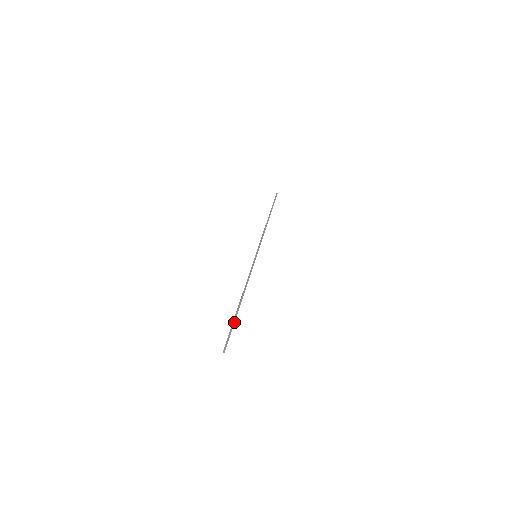
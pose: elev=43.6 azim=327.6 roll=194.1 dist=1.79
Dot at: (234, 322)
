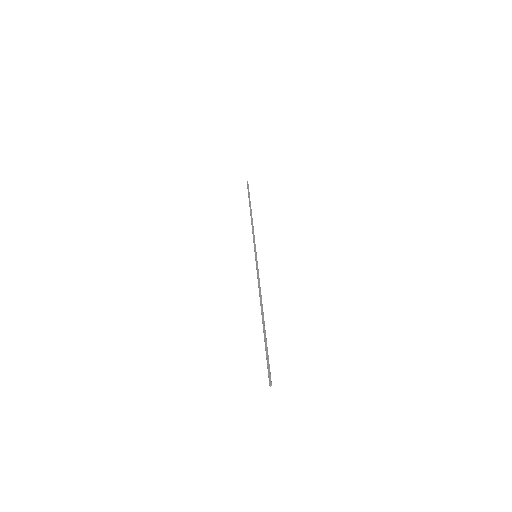
Dot at: (266, 343)
